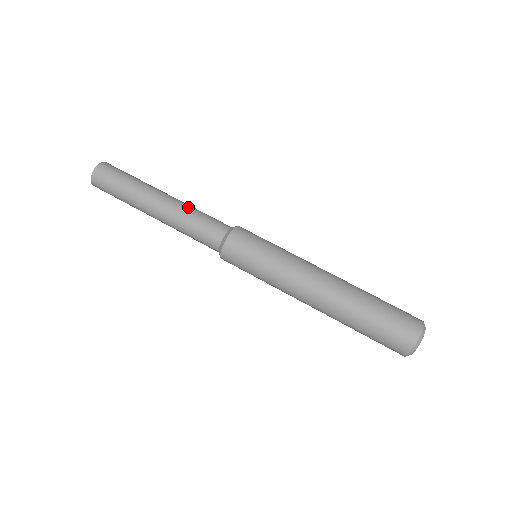
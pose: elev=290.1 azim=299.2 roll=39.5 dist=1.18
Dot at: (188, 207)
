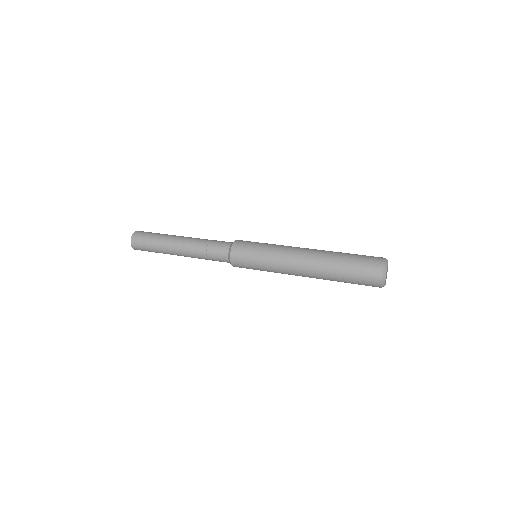
Dot at: (201, 239)
